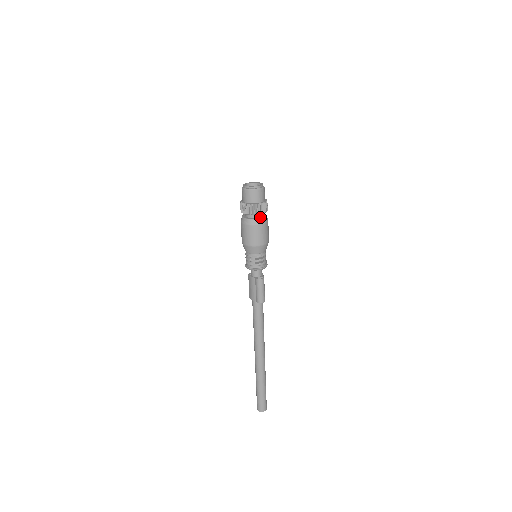
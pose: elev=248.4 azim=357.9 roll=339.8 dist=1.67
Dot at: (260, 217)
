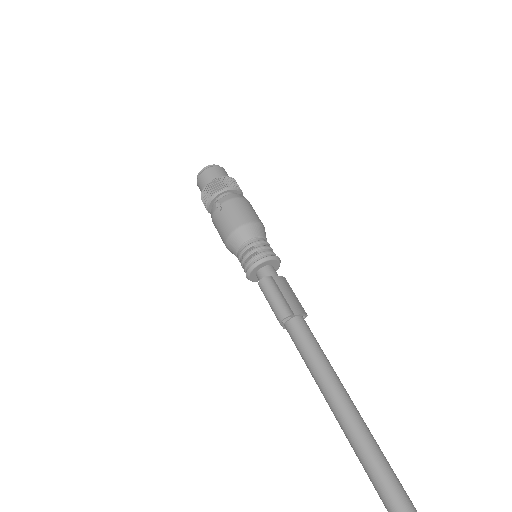
Dot at: (221, 200)
